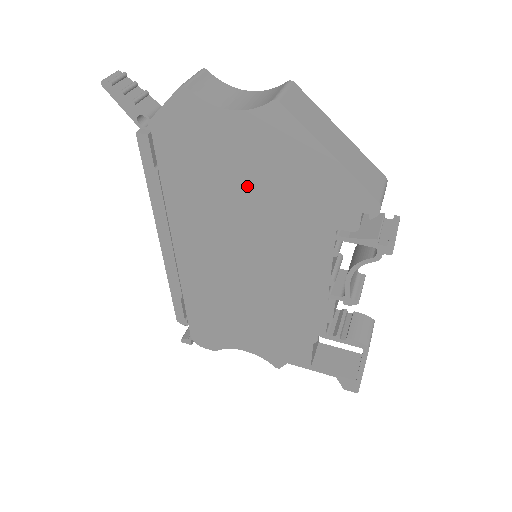
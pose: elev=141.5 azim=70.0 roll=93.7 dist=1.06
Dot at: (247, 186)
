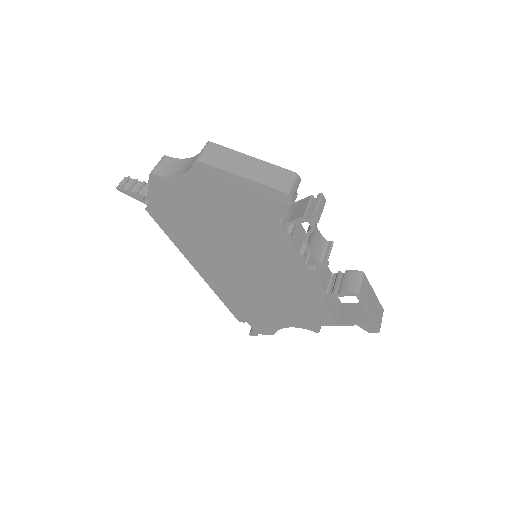
Dot at: (215, 215)
